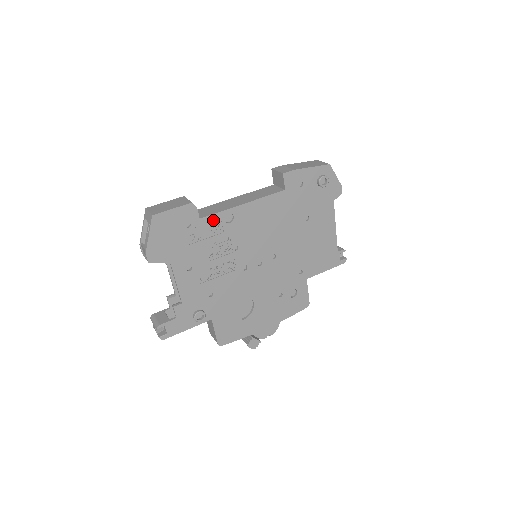
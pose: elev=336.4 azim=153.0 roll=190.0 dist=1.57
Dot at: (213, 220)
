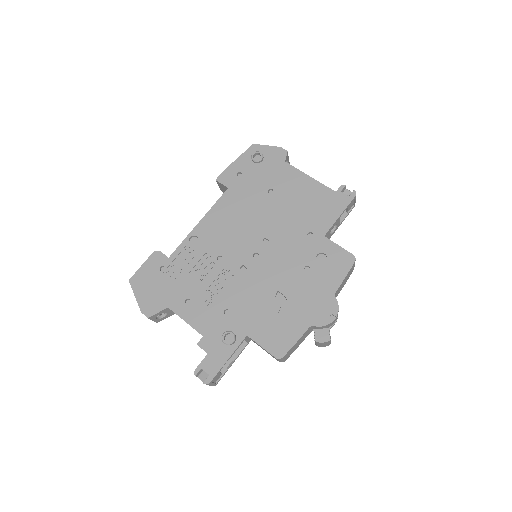
Dot at: (182, 252)
